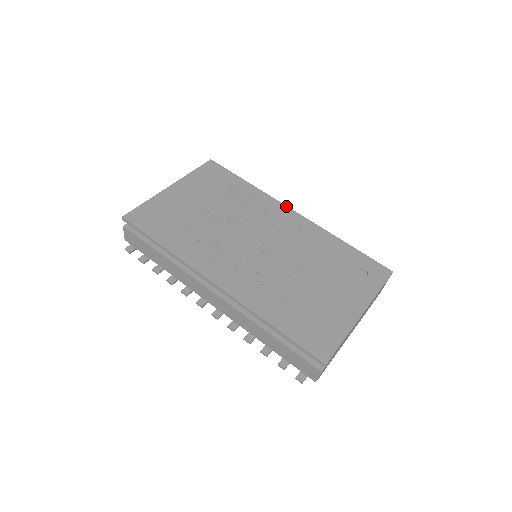
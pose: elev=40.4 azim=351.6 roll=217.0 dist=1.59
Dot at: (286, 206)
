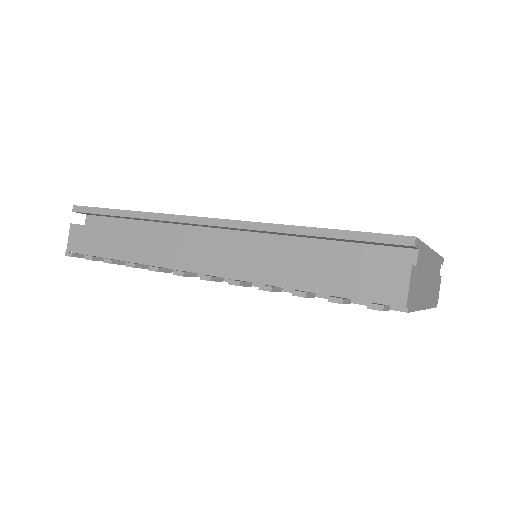
Dot at: occluded
